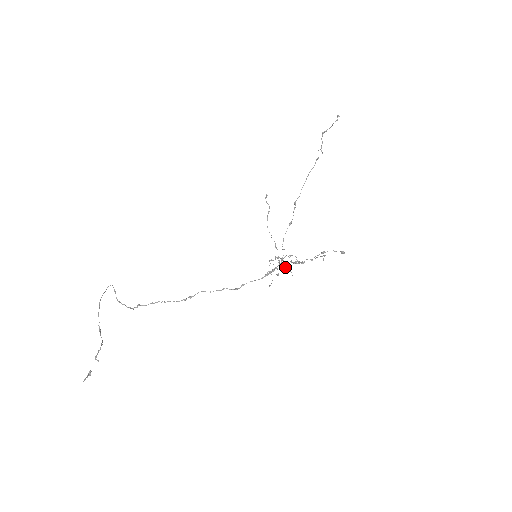
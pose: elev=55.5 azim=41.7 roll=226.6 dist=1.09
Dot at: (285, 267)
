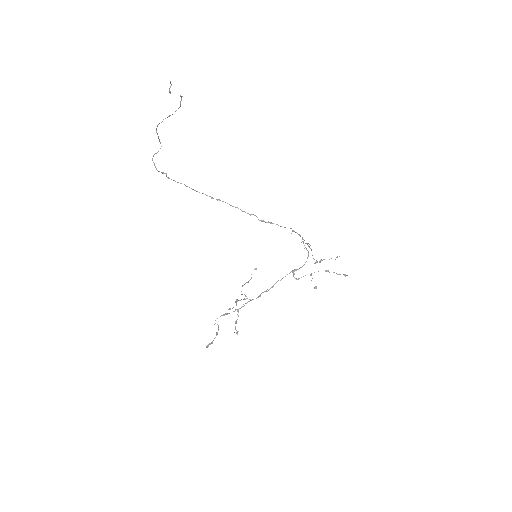
Dot at: (265, 291)
